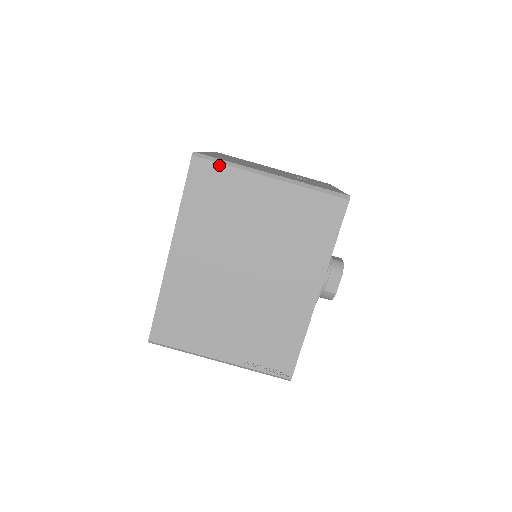
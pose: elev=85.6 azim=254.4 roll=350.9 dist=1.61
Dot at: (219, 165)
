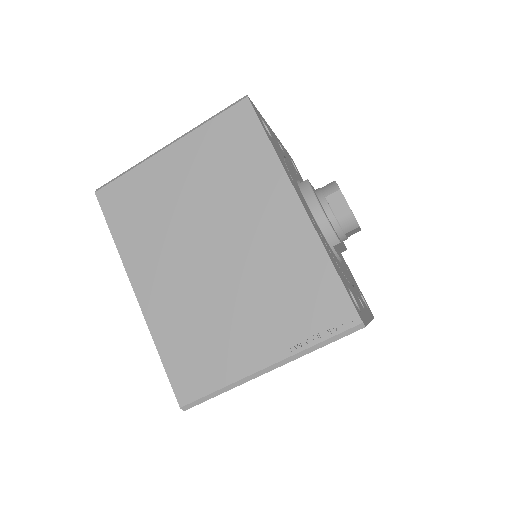
Dot at: (120, 179)
